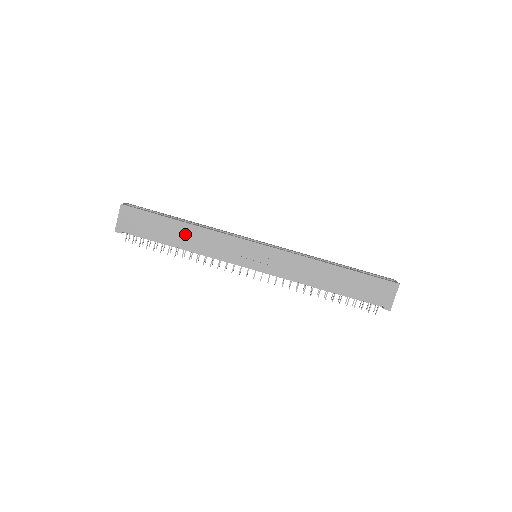
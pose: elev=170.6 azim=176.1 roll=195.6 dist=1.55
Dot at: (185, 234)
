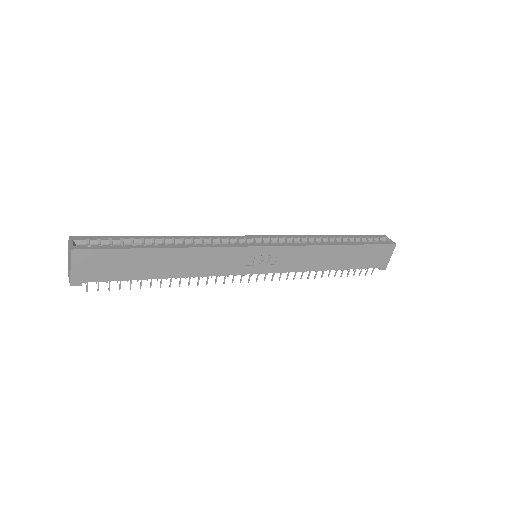
Dot at: (173, 261)
